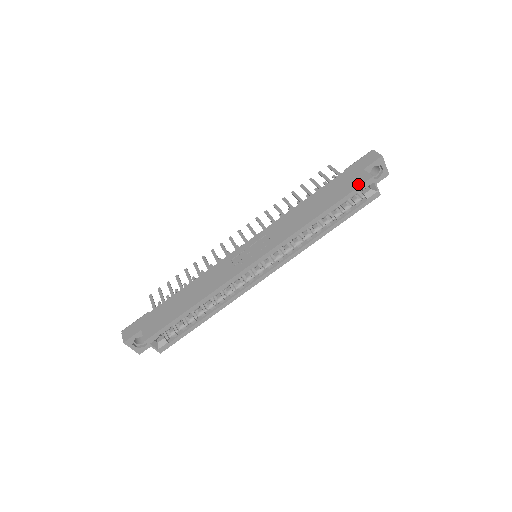
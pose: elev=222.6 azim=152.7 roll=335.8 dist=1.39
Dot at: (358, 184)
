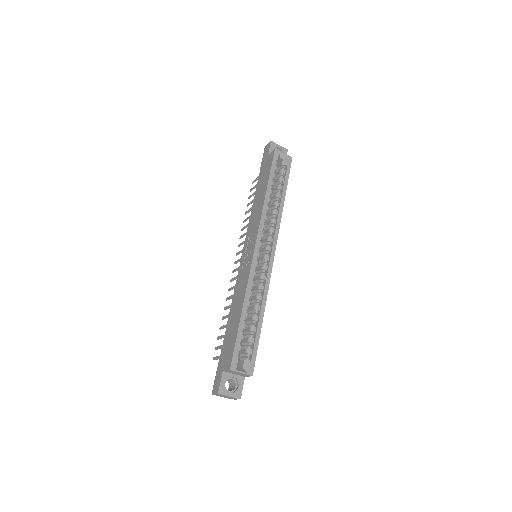
Dot at: (271, 160)
